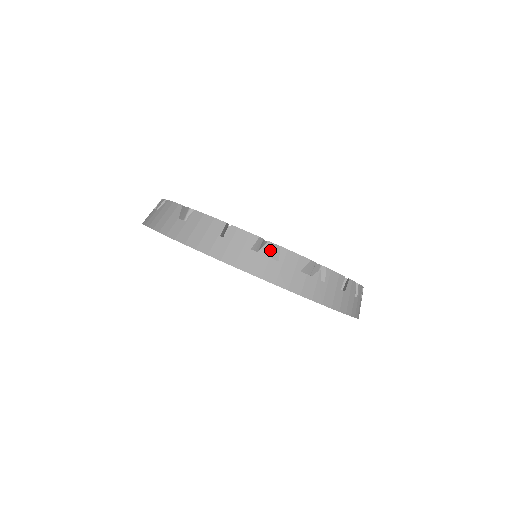
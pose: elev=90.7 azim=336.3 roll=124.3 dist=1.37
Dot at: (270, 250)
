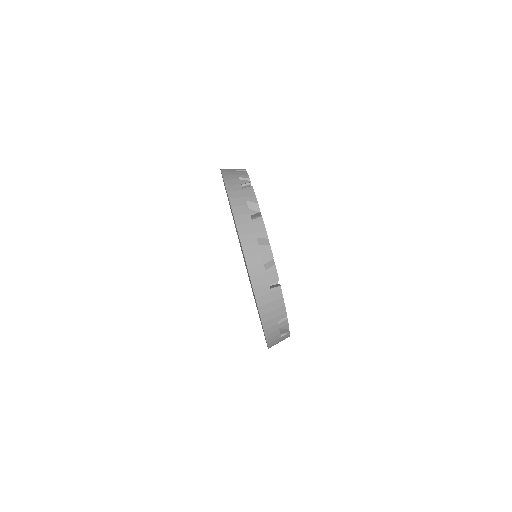
Dot at: occluded
